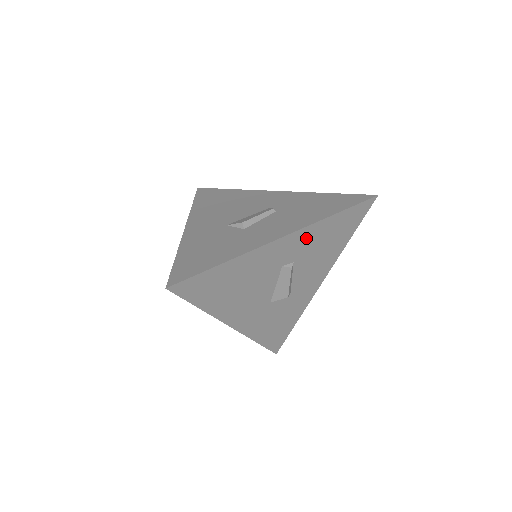
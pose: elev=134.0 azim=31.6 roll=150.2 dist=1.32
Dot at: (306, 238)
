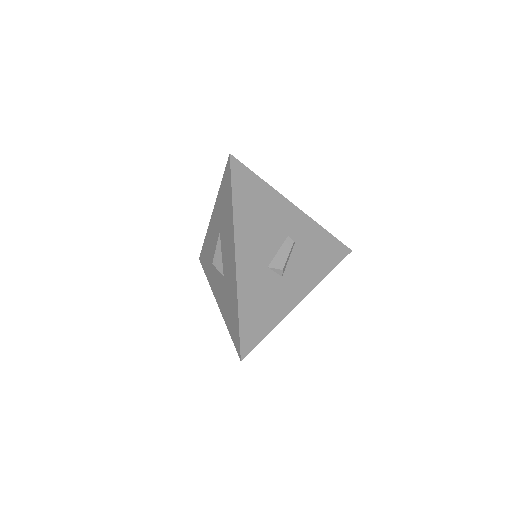
Dot at: (308, 229)
